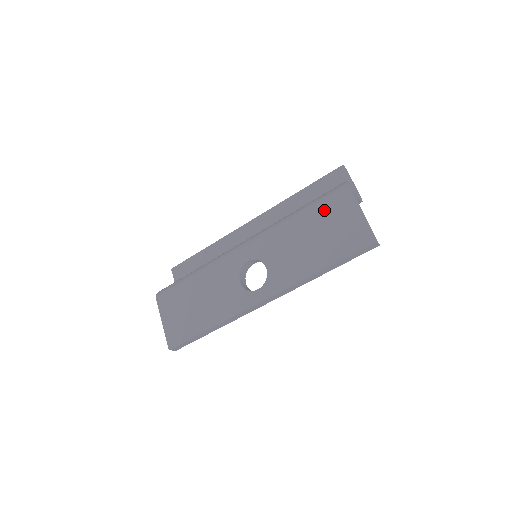
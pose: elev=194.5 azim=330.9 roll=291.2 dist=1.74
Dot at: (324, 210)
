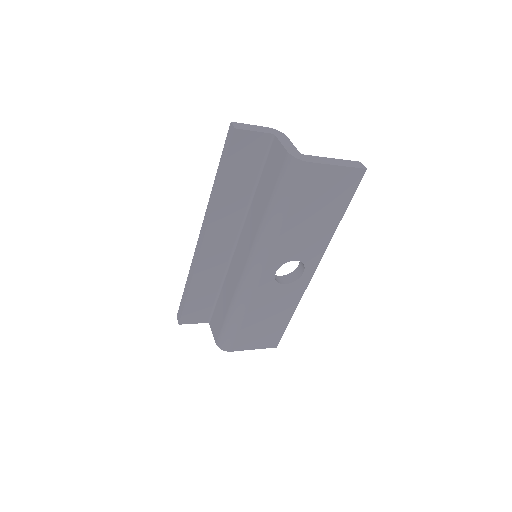
Dot at: (303, 194)
